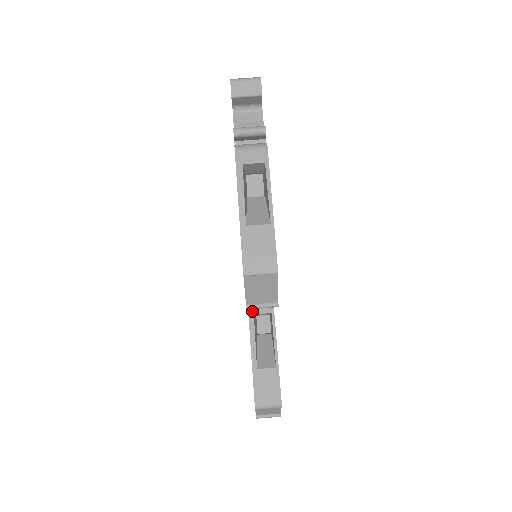
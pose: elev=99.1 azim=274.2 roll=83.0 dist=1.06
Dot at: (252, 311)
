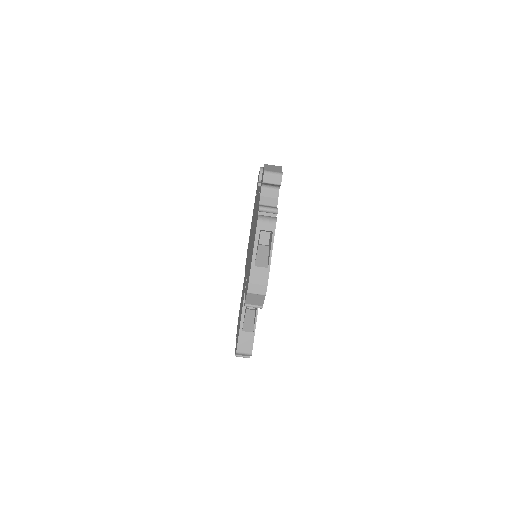
Dot at: occluded
